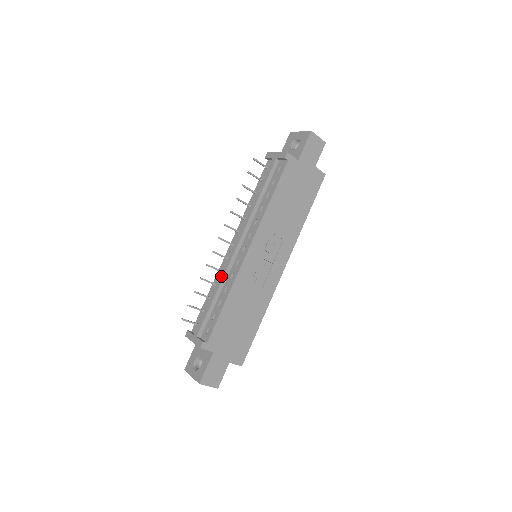
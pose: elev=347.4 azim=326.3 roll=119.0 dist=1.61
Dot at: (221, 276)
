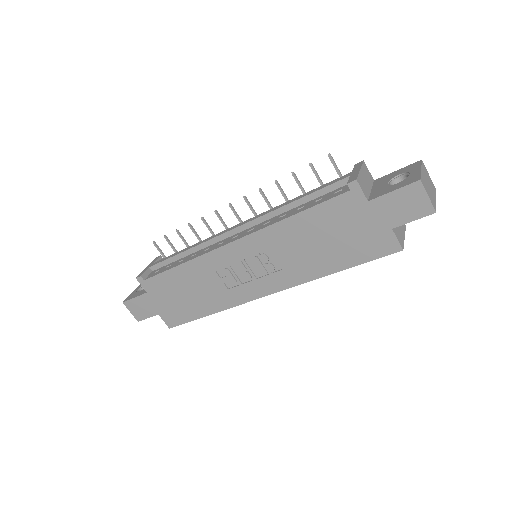
Dot at: (204, 240)
